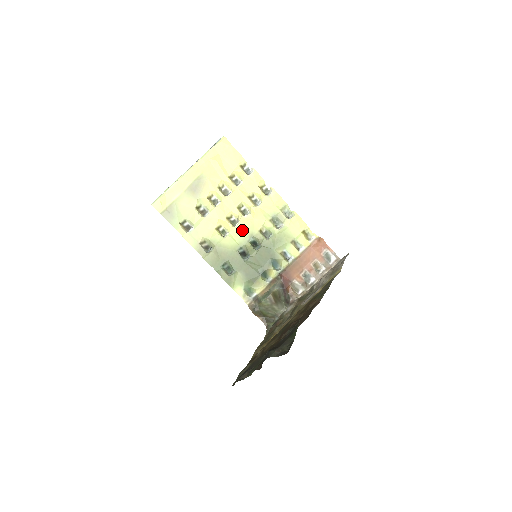
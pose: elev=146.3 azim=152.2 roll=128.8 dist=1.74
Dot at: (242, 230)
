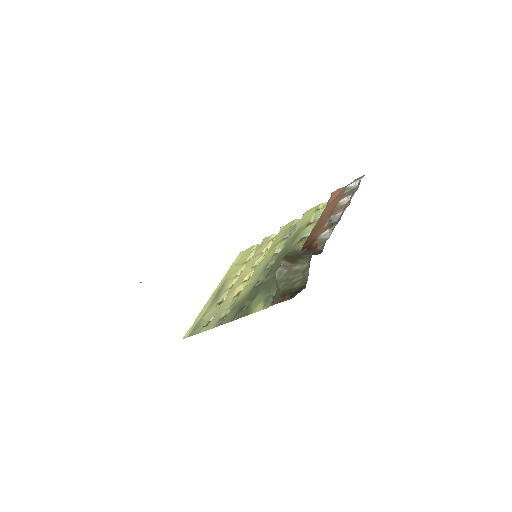
Dot at: (257, 272)
